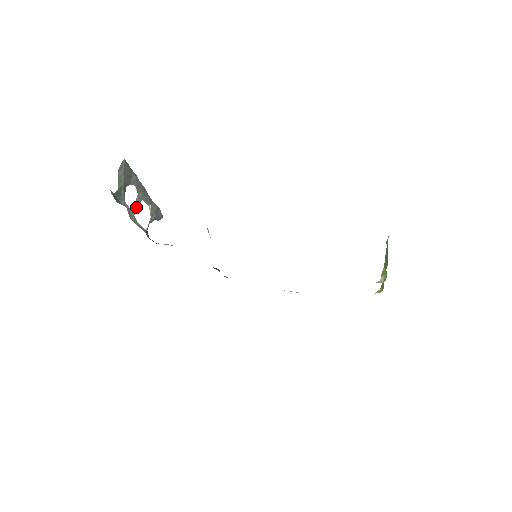
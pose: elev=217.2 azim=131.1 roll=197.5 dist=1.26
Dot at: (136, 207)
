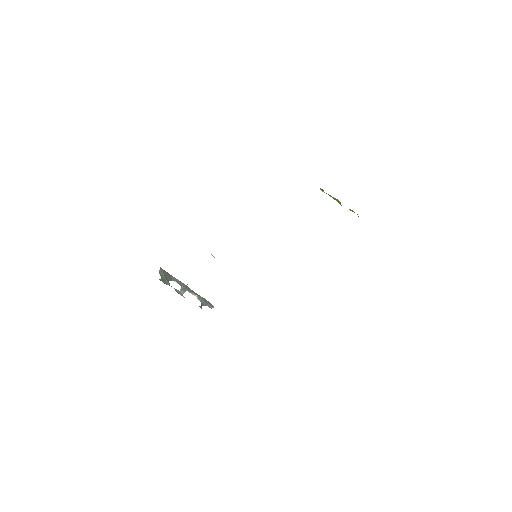
Dot at: (183, 292)
